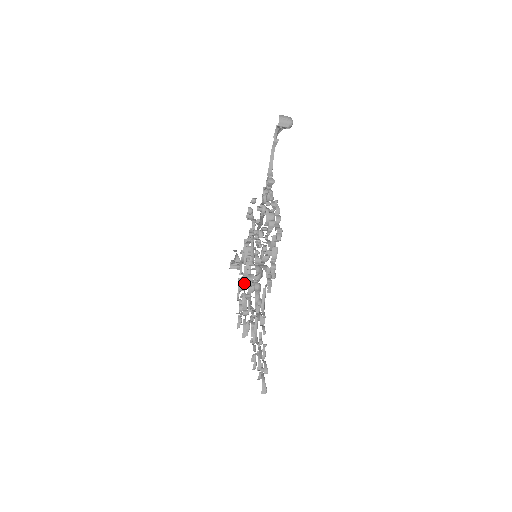
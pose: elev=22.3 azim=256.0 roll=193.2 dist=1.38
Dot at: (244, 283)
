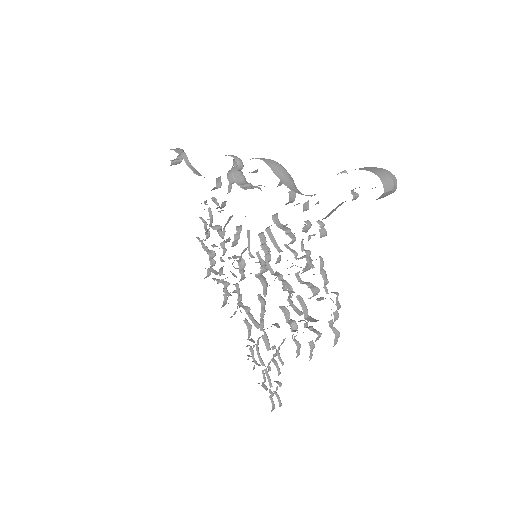
Dot at: (224, 254)
